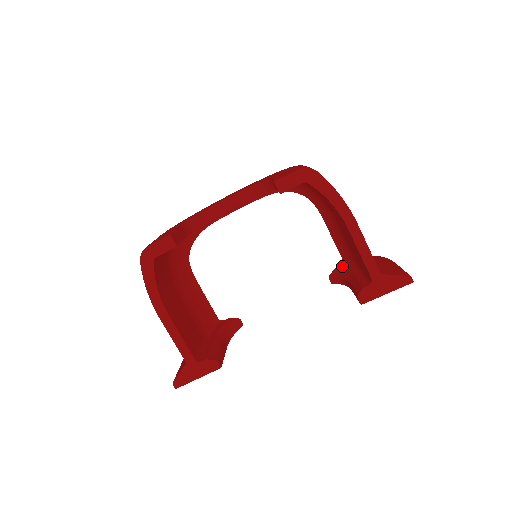
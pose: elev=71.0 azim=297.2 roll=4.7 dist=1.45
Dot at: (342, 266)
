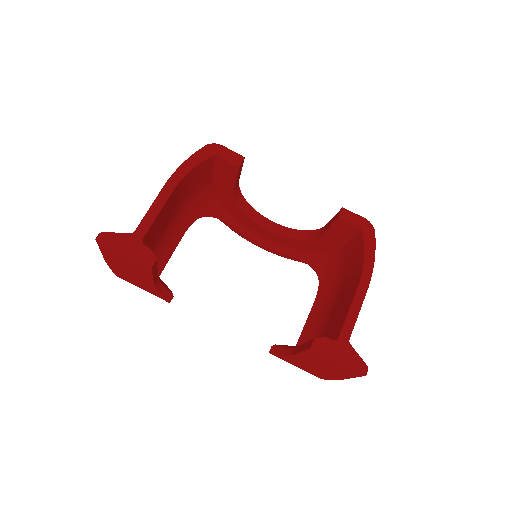
Dot at: occluded
